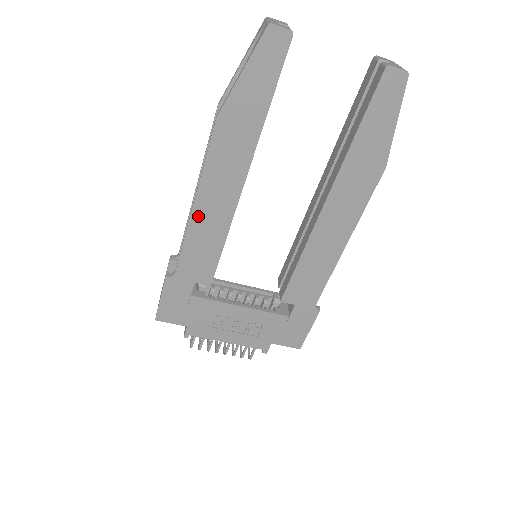
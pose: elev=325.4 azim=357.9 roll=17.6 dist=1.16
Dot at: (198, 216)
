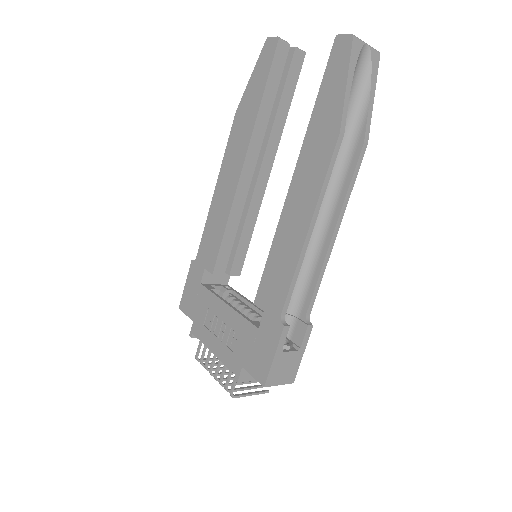
Dot at: (216, 199)
